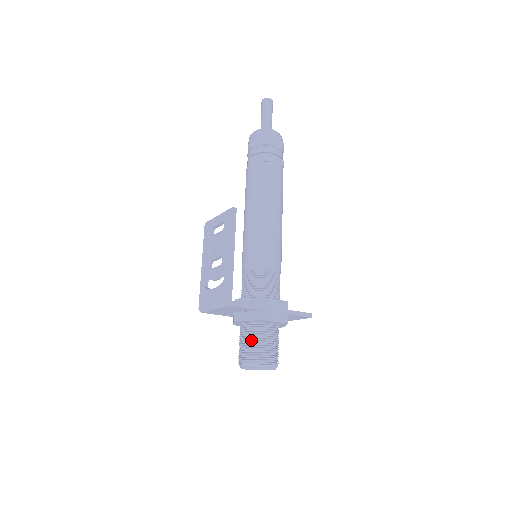
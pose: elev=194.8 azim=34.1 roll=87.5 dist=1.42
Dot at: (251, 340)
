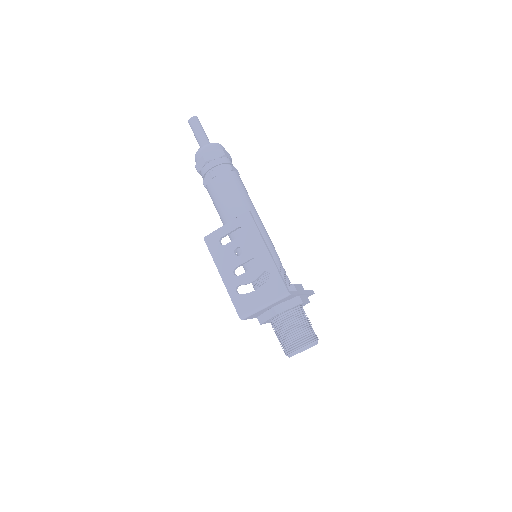
Dot at: (297, 325)
